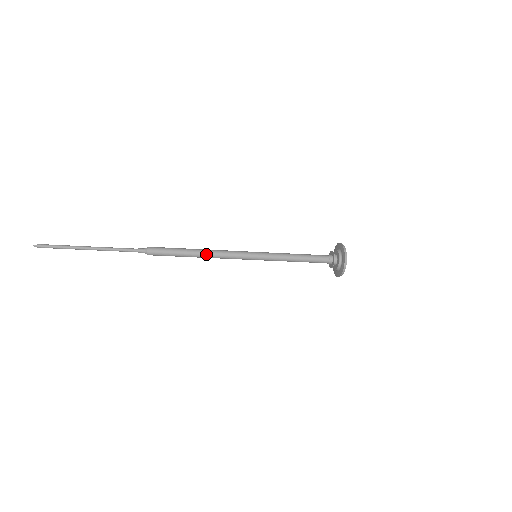
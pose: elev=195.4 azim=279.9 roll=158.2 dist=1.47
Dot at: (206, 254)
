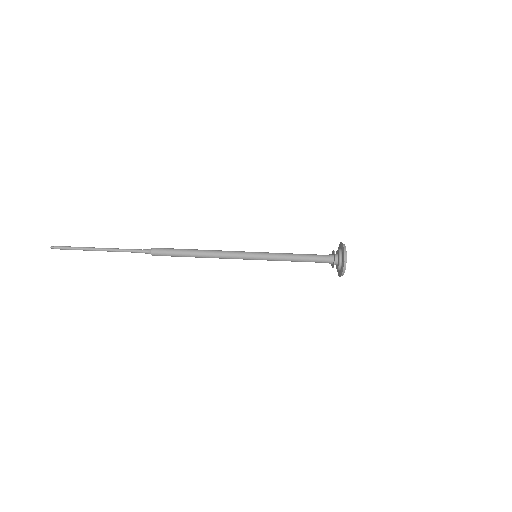
Dot at: (207, 252)
